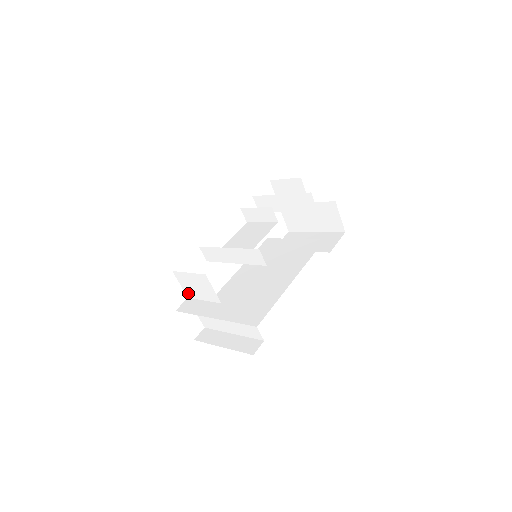
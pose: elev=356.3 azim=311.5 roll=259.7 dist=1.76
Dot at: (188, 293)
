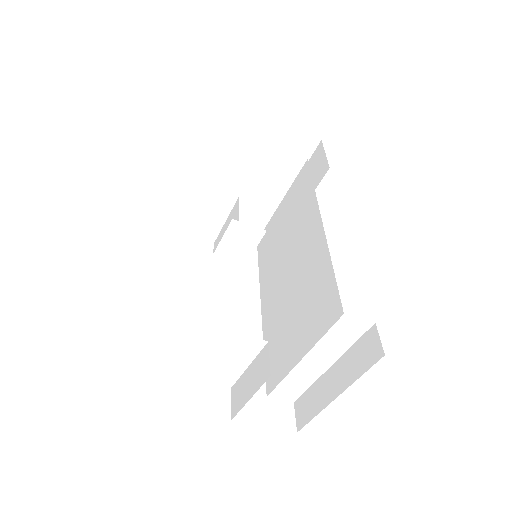
Dot at: (223, 381)
